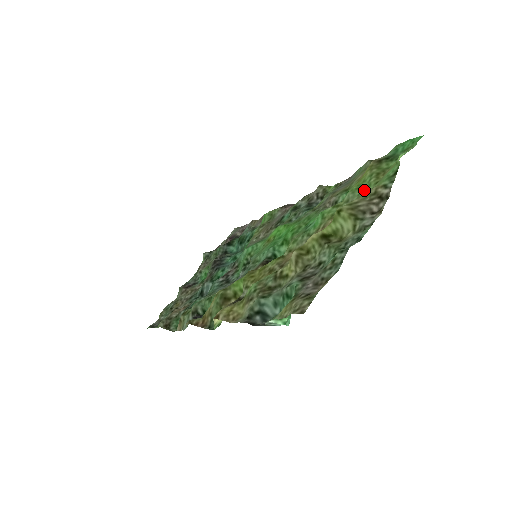
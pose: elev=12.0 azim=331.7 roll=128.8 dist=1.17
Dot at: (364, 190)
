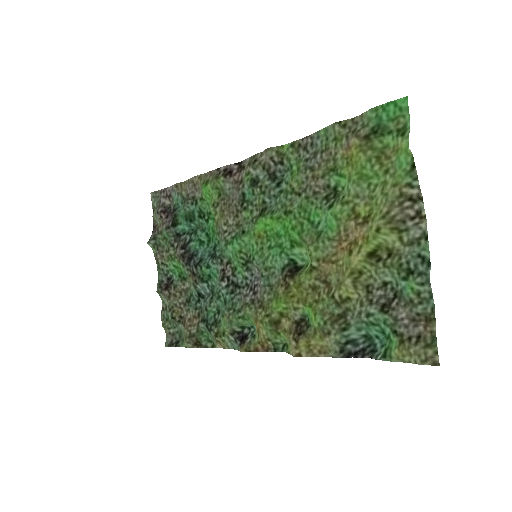
Dot at: (373, 182)
